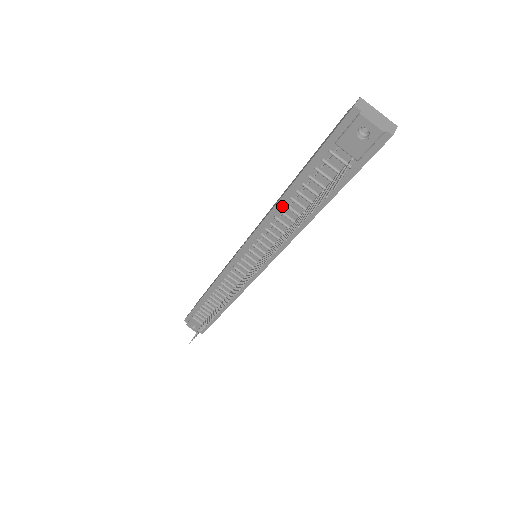
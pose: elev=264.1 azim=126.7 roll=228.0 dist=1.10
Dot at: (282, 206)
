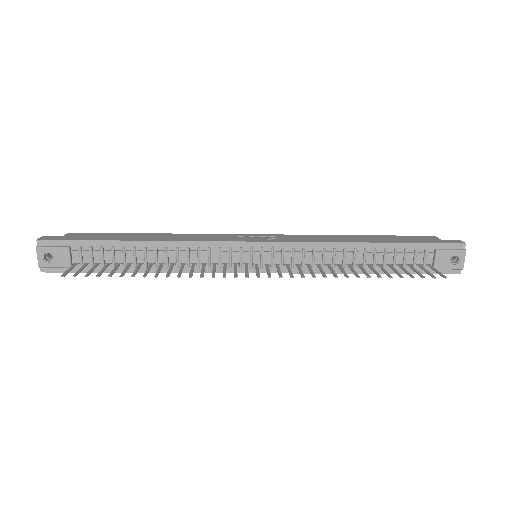
Dot at: (350, 247)
